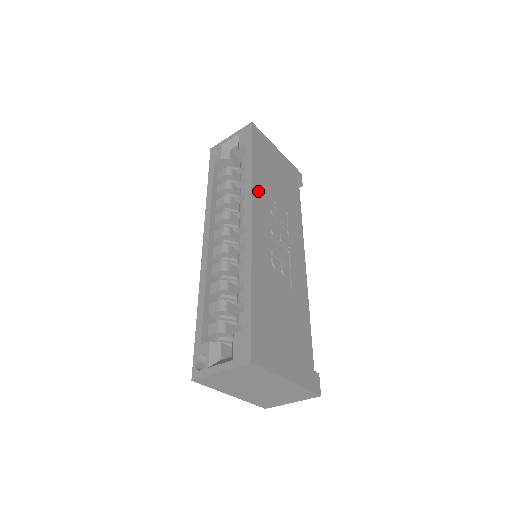
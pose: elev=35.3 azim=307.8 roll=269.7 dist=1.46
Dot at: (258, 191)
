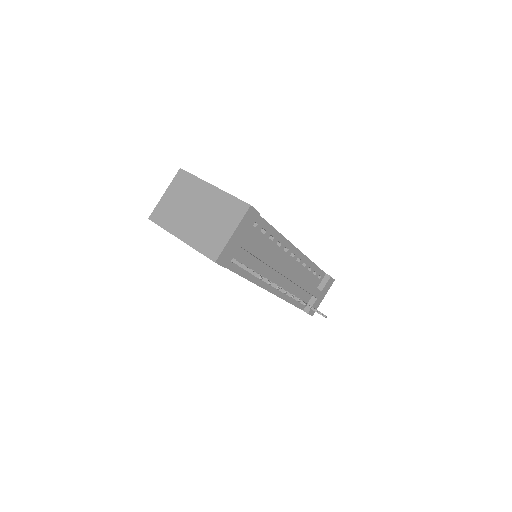
Dot at: occluded
